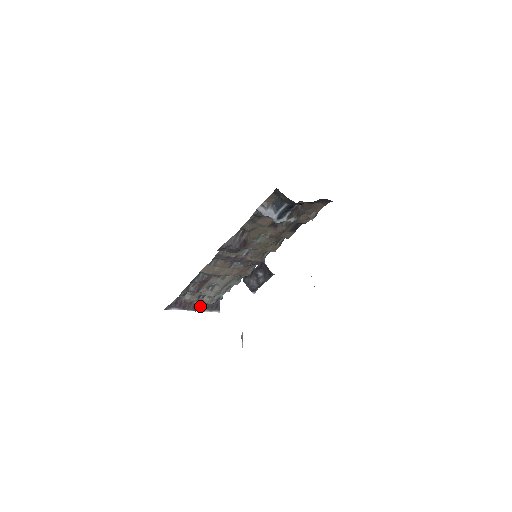
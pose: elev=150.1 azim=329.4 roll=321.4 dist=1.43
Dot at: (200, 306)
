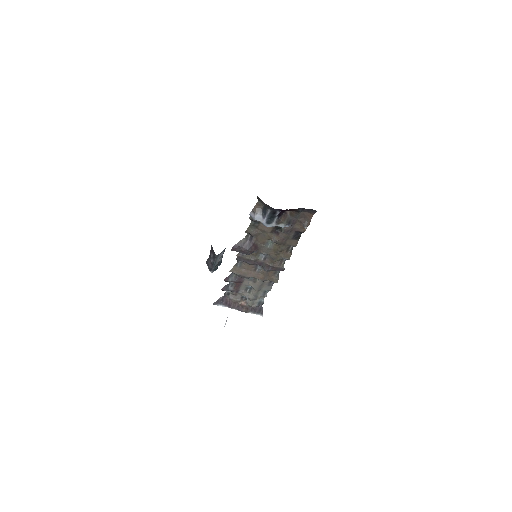
Dot at: (244, 307)
